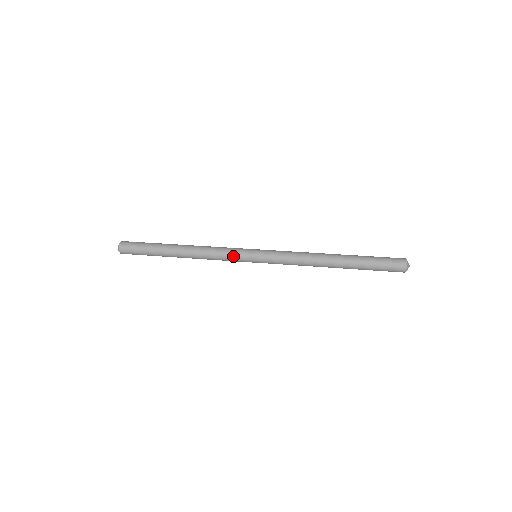
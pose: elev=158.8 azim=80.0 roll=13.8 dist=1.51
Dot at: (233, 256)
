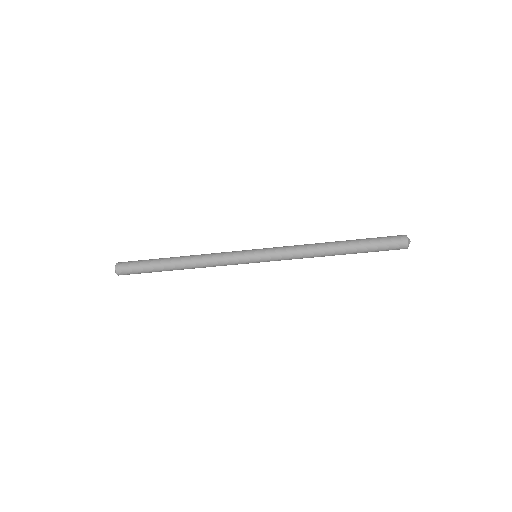
Dot at: (233, 259)
